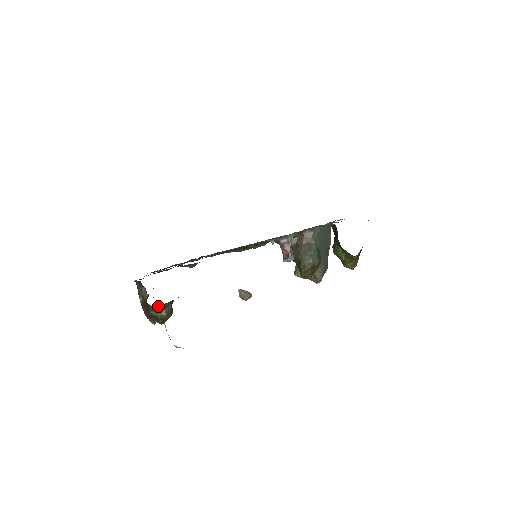
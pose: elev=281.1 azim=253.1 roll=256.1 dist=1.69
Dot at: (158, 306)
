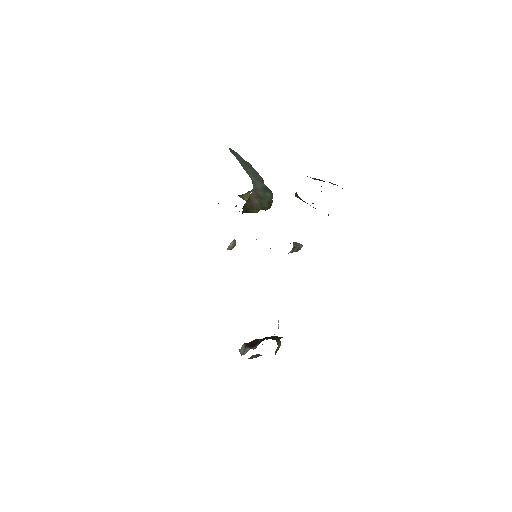
Dot at: occluded
